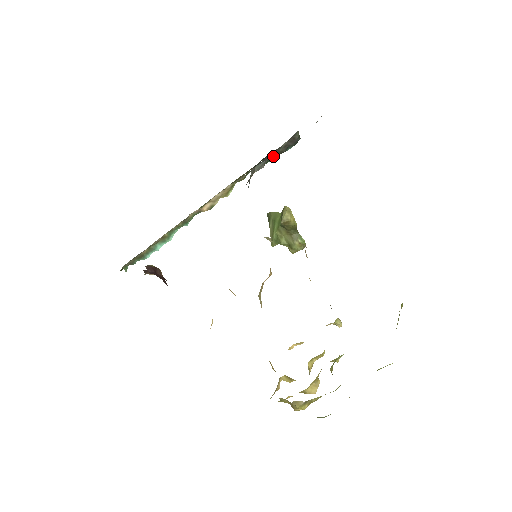
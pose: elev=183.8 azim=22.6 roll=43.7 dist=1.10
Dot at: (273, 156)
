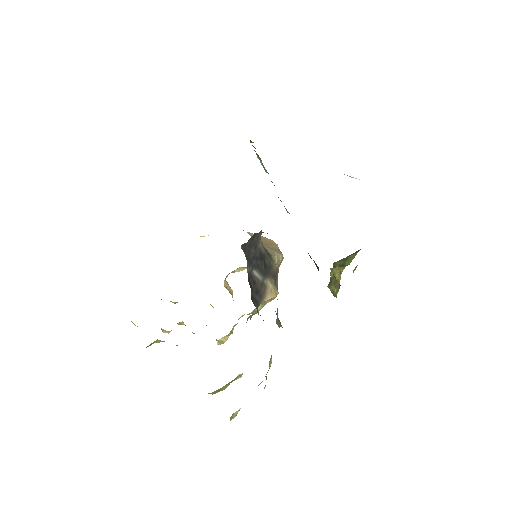
Dot at: occluded
